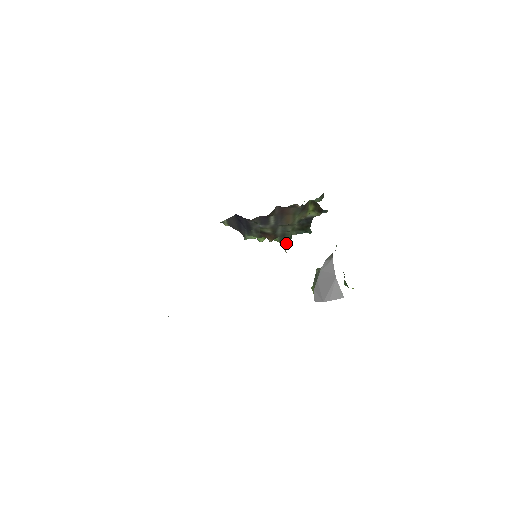
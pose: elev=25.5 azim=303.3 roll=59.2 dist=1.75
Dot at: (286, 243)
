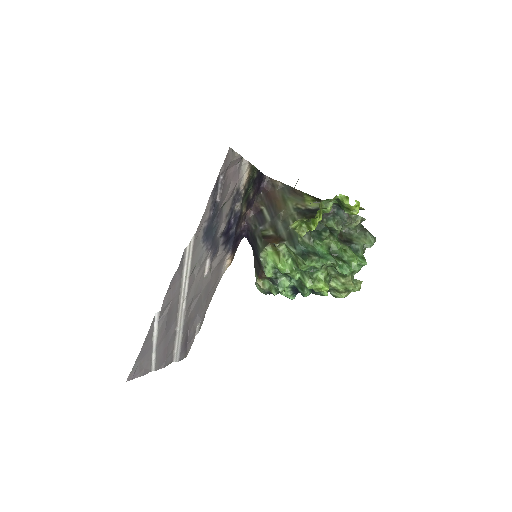
Dot at: (305, 255)
